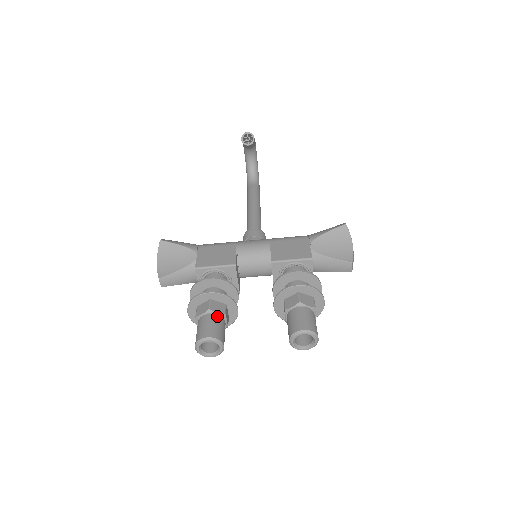
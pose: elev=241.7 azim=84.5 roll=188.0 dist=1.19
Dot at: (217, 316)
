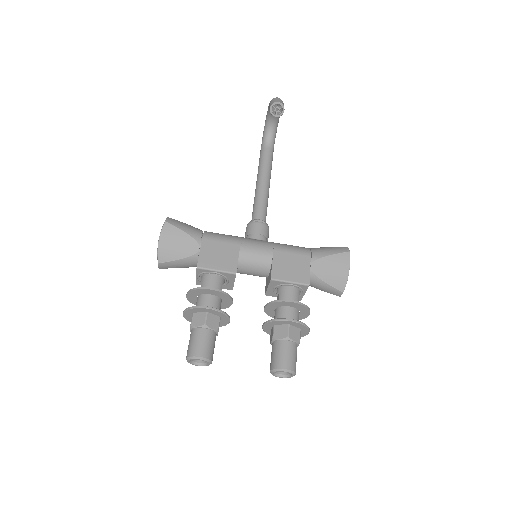
Dot at: (211, 332)
